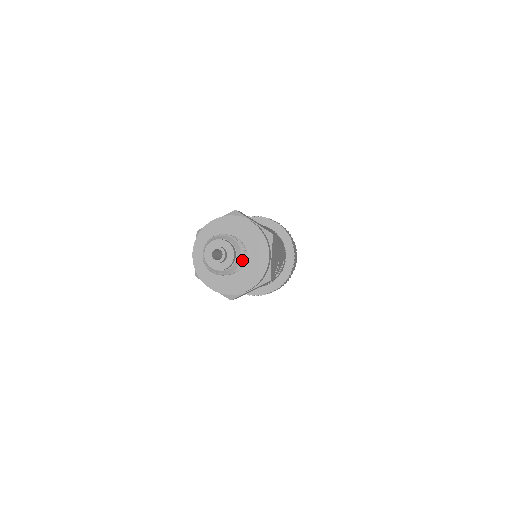
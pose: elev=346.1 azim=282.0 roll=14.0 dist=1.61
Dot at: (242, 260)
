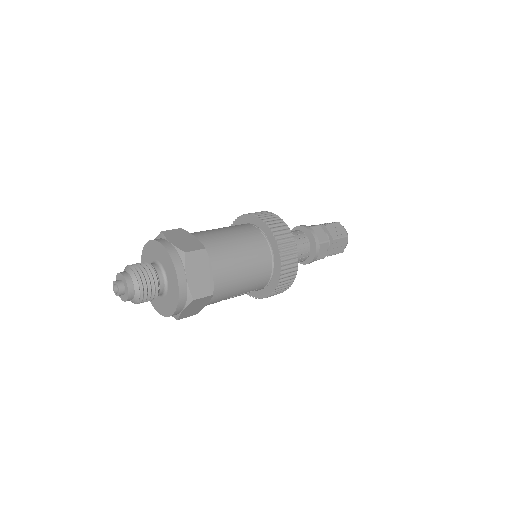
Dot at: (143, 301)
